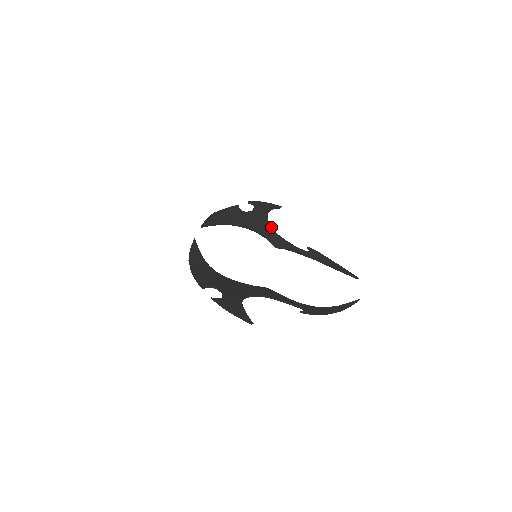
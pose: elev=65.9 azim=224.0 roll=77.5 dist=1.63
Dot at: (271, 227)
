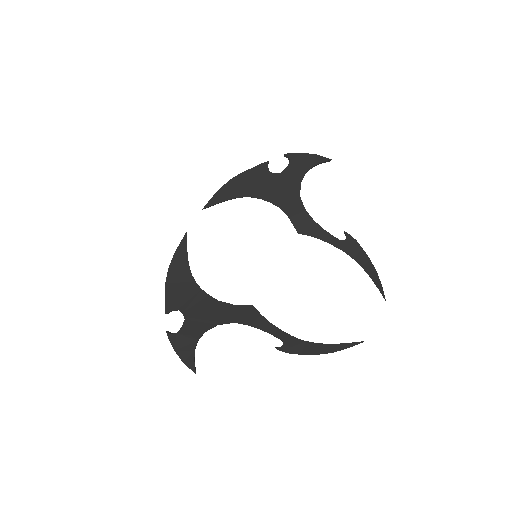
Dot at: (301, 200)
